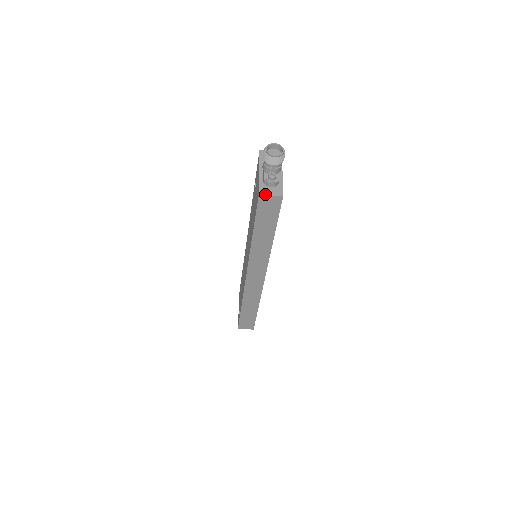
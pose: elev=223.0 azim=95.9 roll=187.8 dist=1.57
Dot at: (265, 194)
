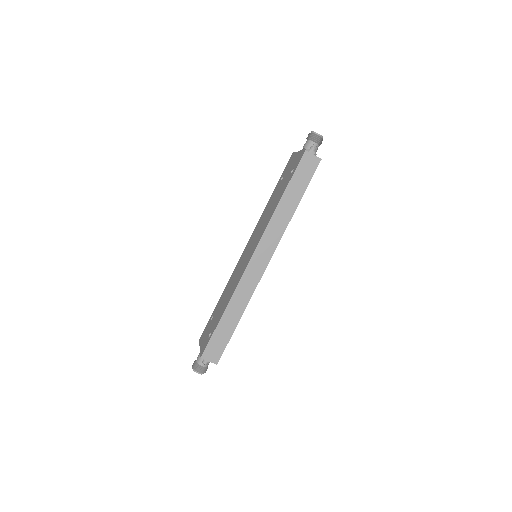
Dot at: (309, 152)
